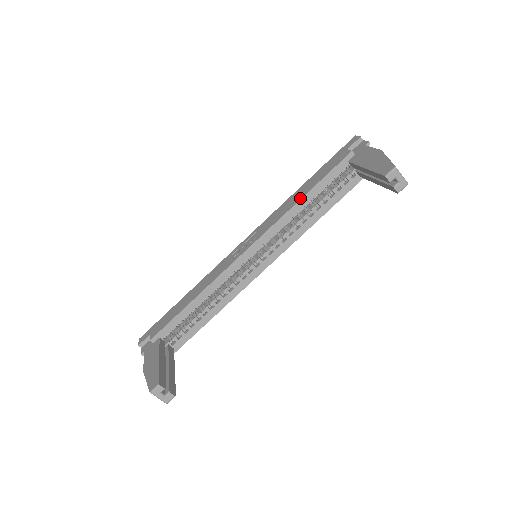
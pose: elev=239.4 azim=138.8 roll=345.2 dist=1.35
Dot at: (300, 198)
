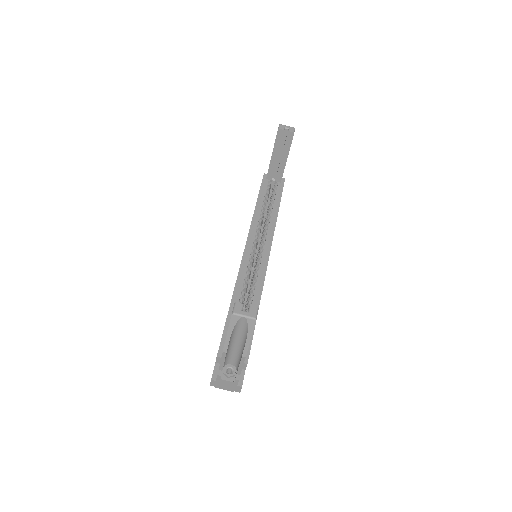
Dot at: occluded
